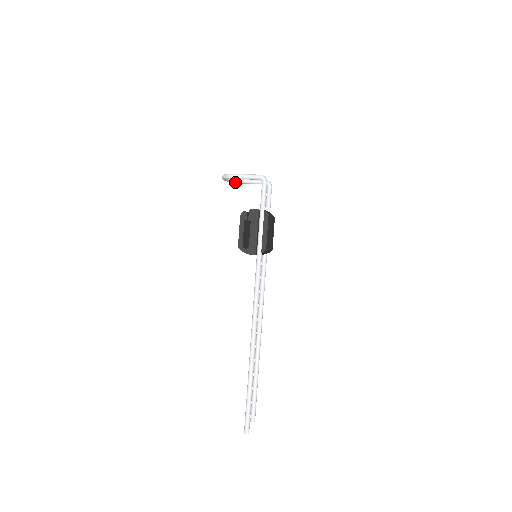
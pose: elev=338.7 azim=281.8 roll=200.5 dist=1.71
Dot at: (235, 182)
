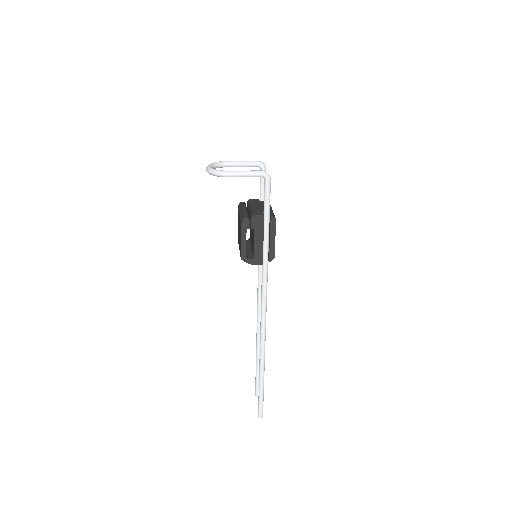
Dot at: (219, 167)
